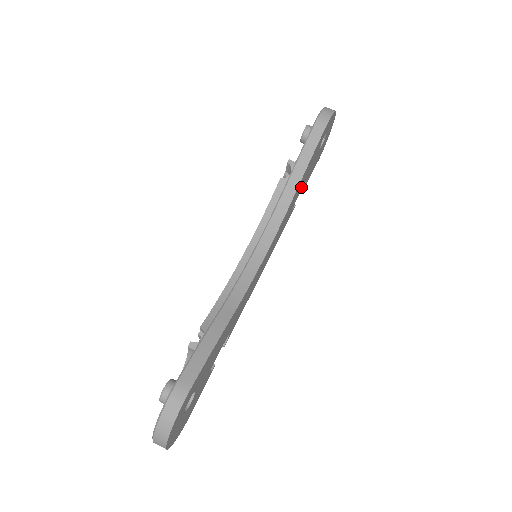
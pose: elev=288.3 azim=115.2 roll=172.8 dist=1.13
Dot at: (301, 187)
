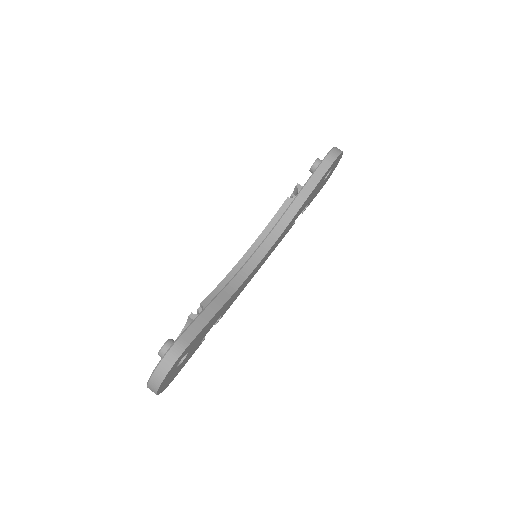
Dot at: (303, 208)
